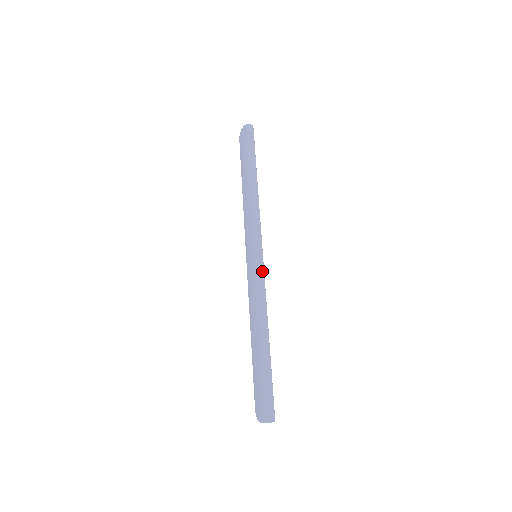
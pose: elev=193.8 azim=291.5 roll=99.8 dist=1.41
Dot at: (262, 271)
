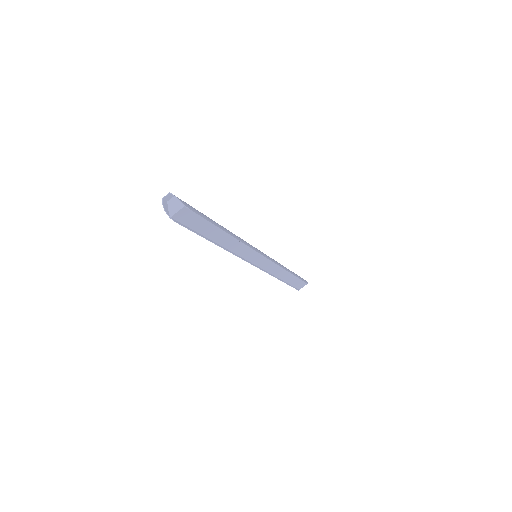
Dot at: occluded
